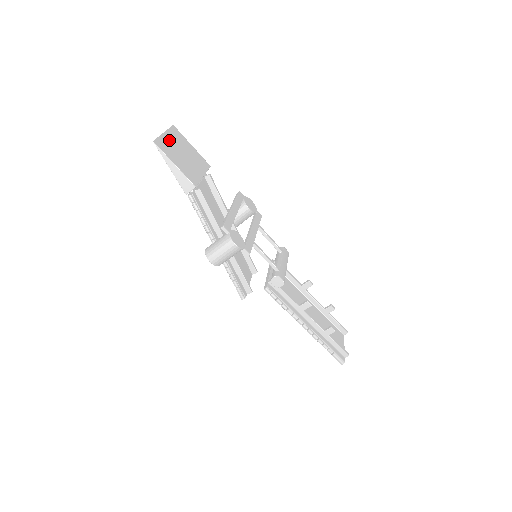
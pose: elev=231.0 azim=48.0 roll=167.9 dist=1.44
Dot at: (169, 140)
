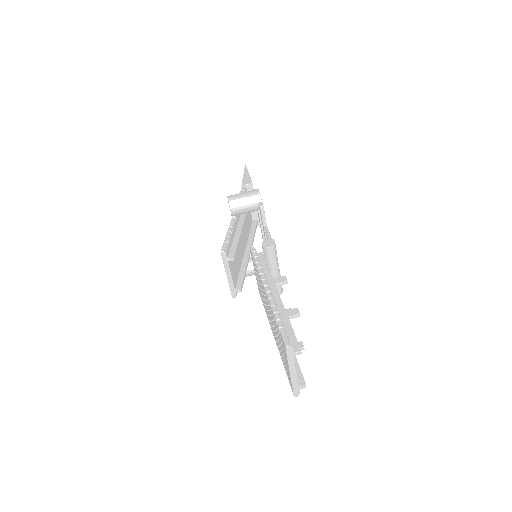
Dot at: occluded
